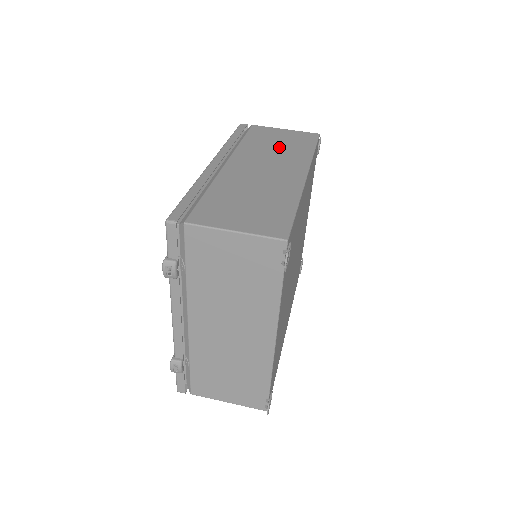
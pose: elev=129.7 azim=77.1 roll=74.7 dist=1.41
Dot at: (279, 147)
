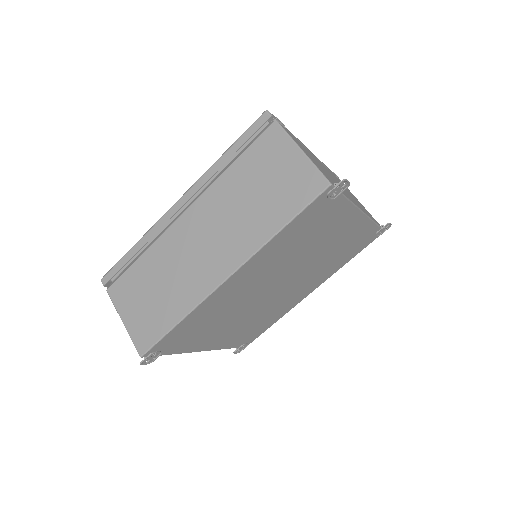
Dot at: (252, 201)
